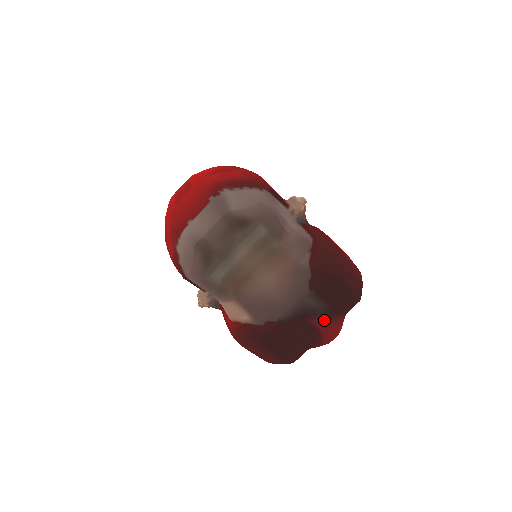
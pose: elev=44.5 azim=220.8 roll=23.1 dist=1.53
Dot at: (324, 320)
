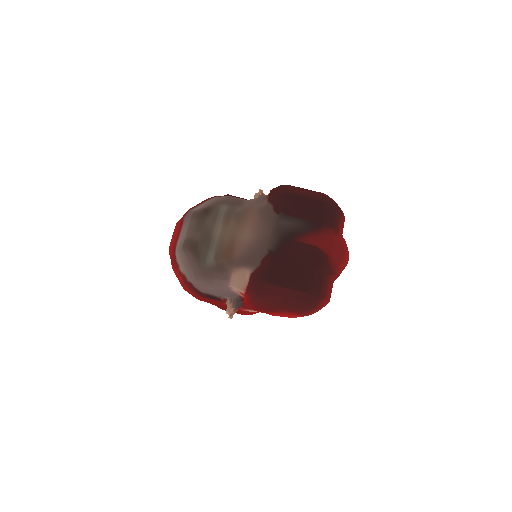
Dot at: (313, 236)
